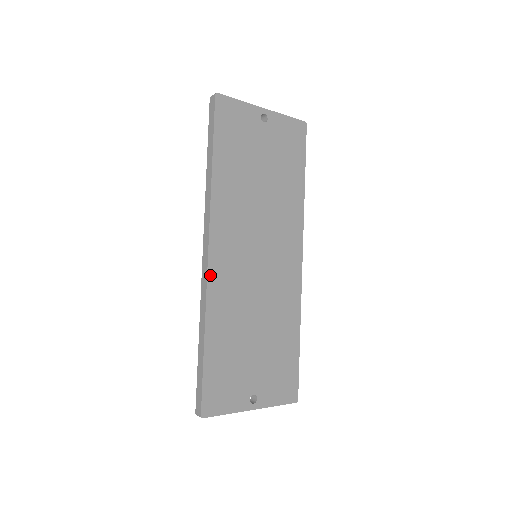
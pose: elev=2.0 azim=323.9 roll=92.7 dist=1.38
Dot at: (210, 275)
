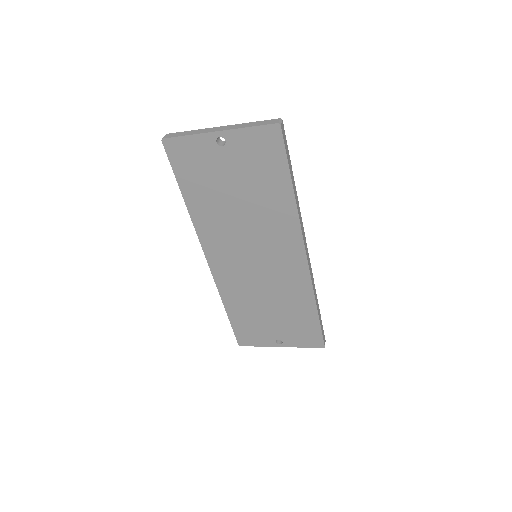
Dot at: (214, 275)
